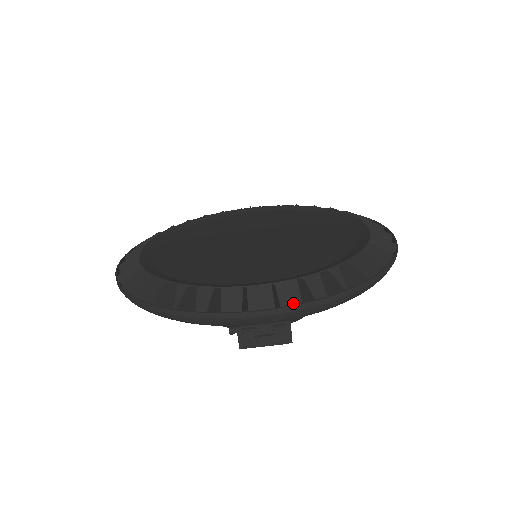
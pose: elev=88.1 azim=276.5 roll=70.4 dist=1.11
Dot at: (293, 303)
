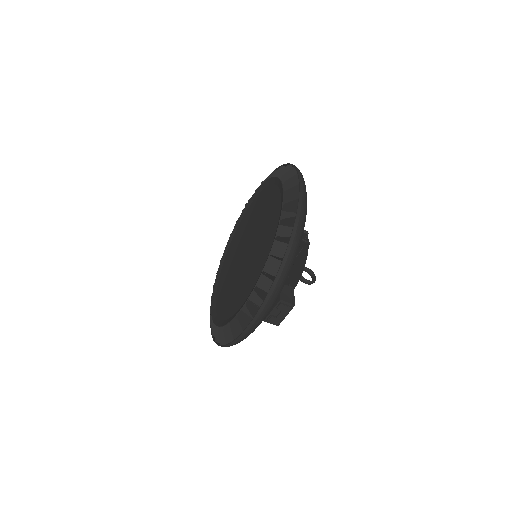
Dot at: occluded
